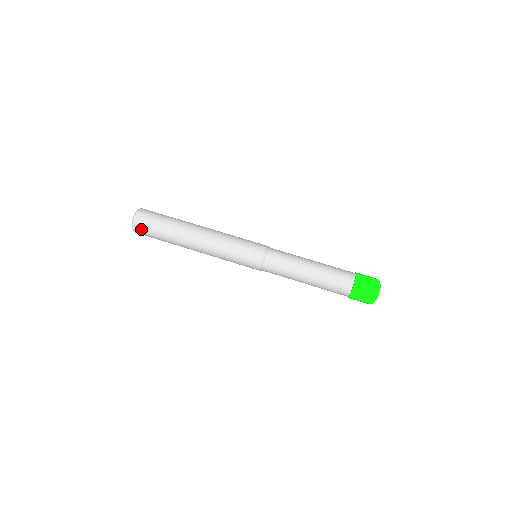
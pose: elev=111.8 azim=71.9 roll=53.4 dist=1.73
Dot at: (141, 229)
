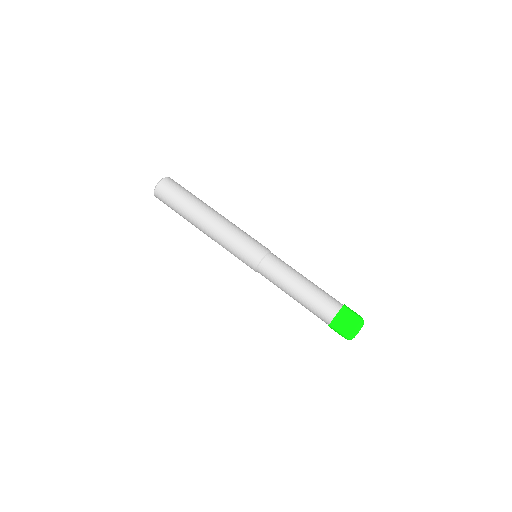
Dot at: (161, 196)
